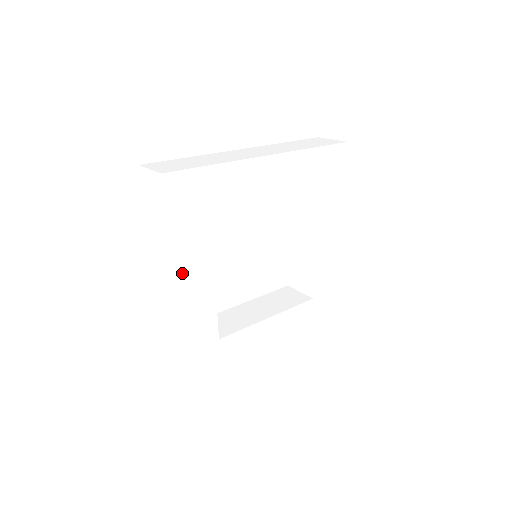
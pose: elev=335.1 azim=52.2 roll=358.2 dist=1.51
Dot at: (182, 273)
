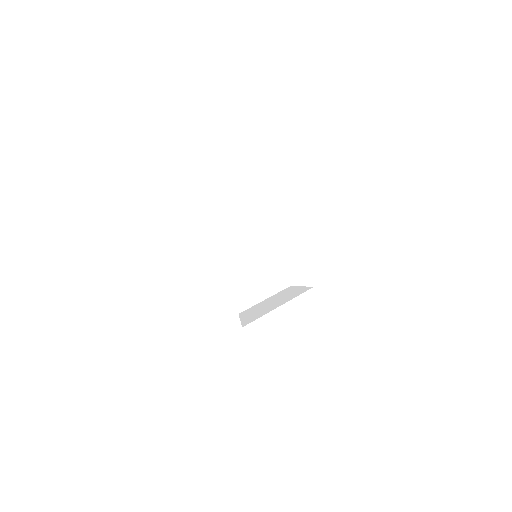
Dot at: (199, 268)
